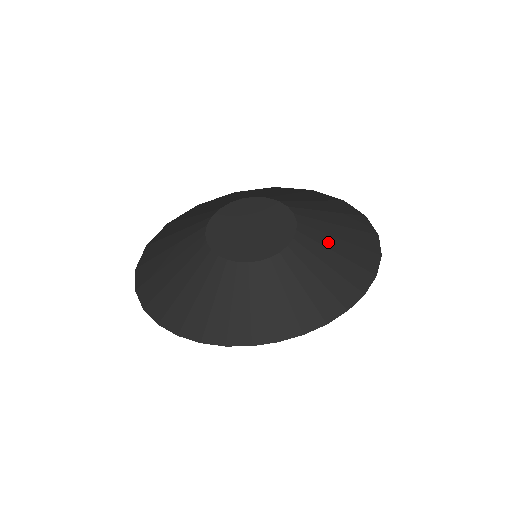
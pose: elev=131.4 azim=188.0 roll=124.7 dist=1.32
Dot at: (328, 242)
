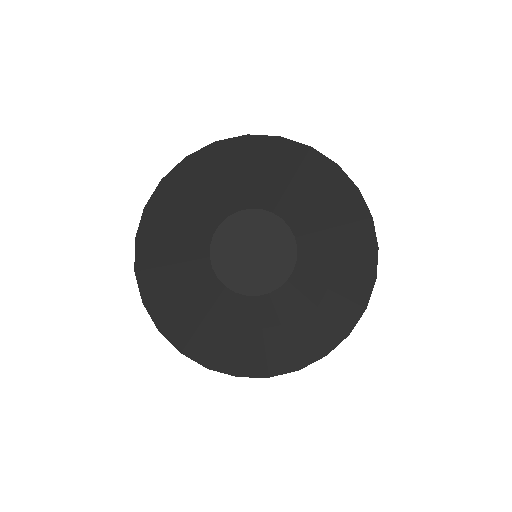
Dot at: (326, 240)
